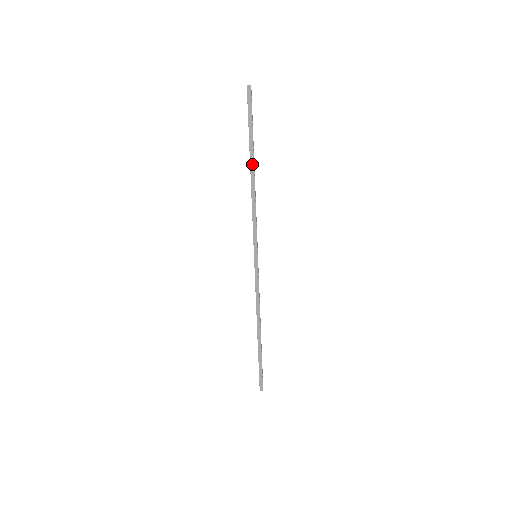
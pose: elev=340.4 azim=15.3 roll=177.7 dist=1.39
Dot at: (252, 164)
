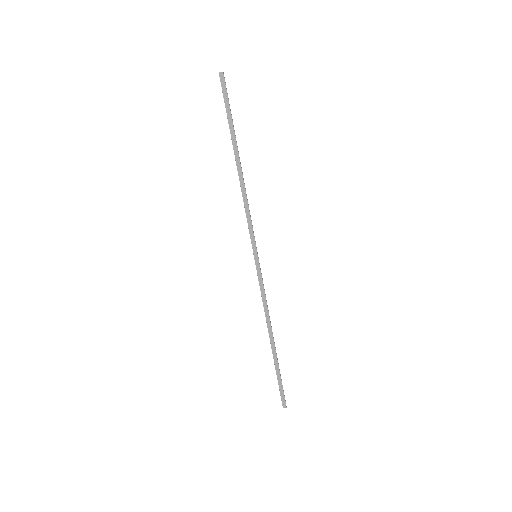
Dot at: (237, 156)
